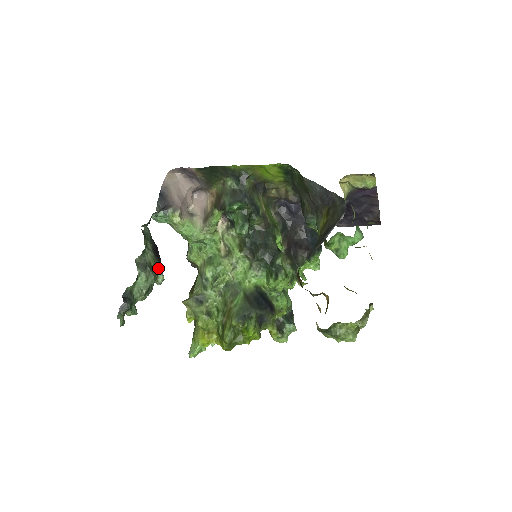
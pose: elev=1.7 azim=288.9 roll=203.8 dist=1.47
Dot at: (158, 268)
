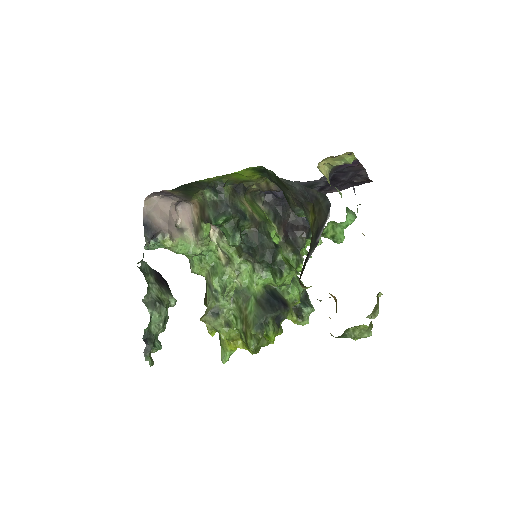
Dot at: (167, 295)
